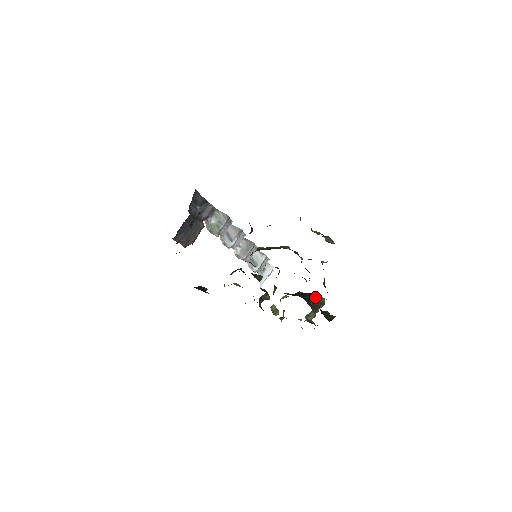
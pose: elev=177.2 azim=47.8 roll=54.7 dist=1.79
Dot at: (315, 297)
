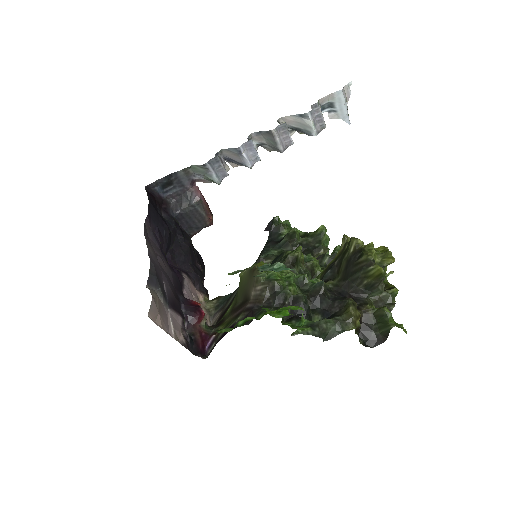
Dot at: (363, 274)
